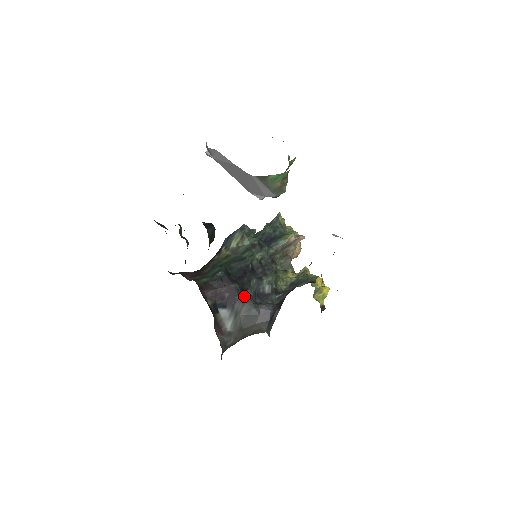
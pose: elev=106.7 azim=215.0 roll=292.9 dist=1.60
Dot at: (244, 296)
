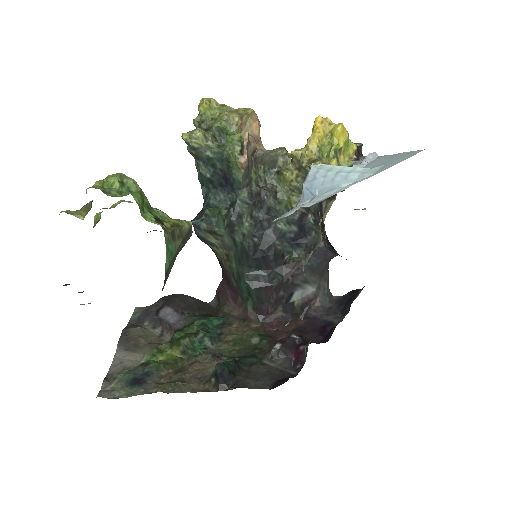
Dot at: (292, 273)
